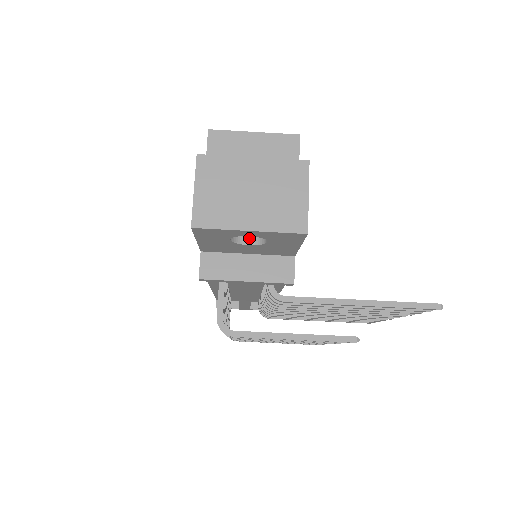
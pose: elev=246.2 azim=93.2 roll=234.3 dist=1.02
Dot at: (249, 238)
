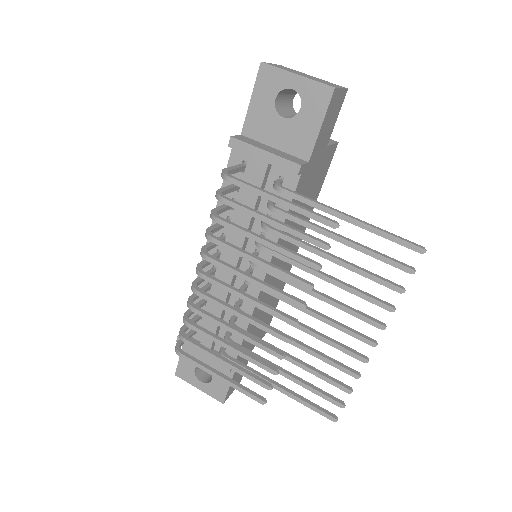
Dot at: (286, 117)
